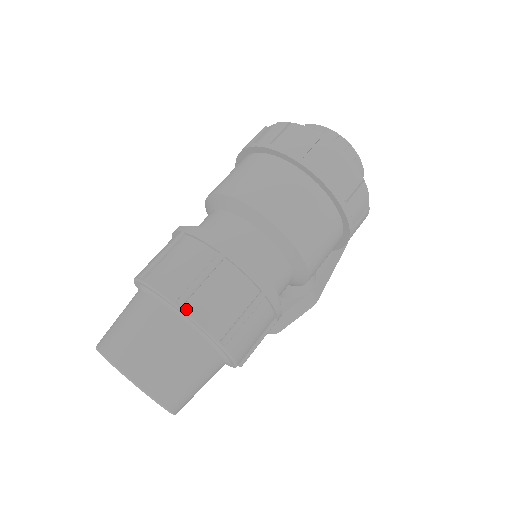
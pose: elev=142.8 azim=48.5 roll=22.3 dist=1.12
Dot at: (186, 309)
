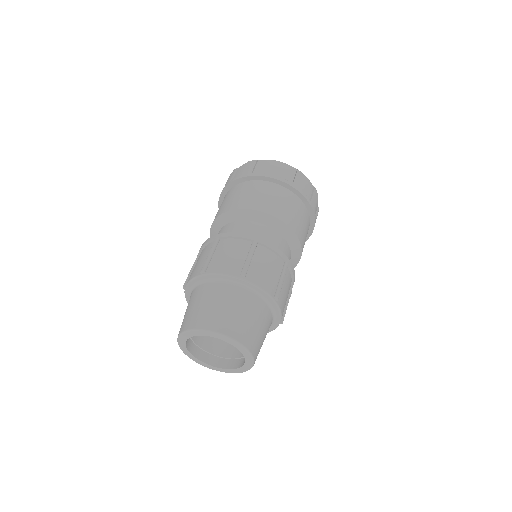
Dot at: (248, 279)
